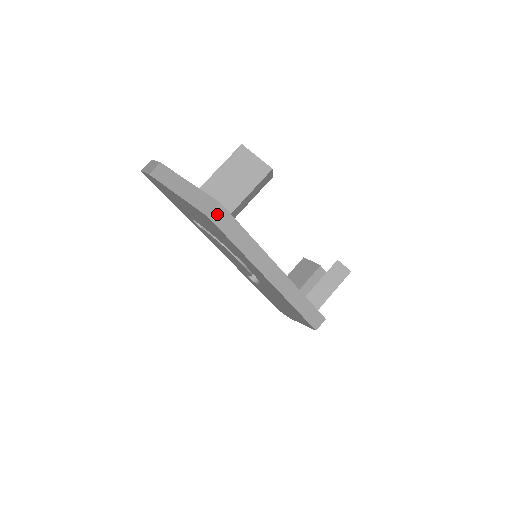
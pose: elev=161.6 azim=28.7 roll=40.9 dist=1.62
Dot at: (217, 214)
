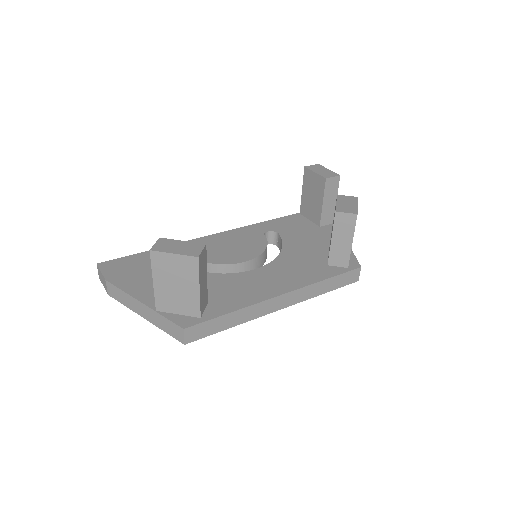
Dot at: (190, 335)
